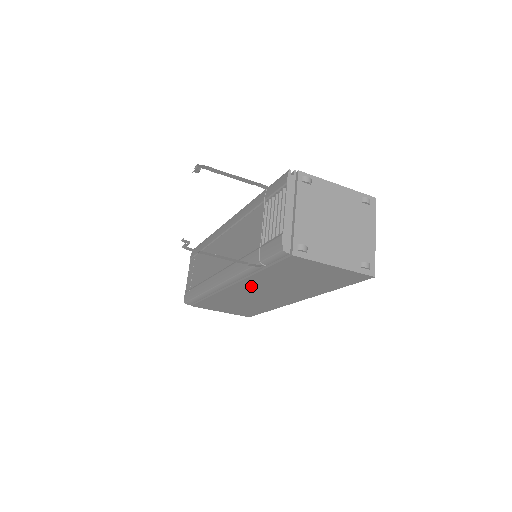
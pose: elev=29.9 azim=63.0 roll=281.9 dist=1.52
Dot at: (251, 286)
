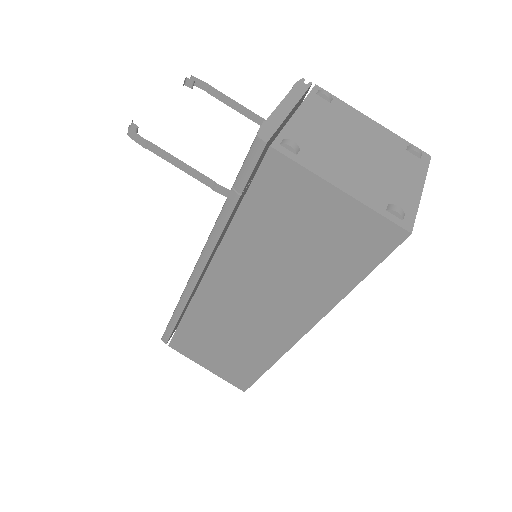
Dot at: (231, 275)
